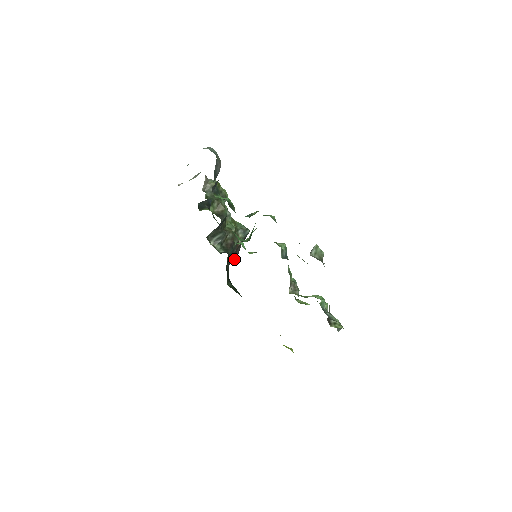
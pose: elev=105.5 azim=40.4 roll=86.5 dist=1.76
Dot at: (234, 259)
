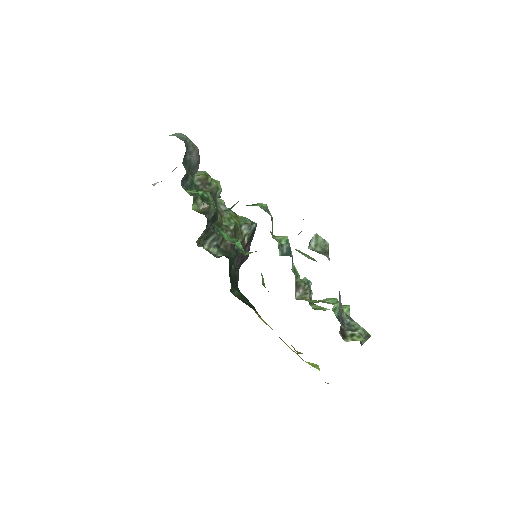
Dot at: (244, 261)
